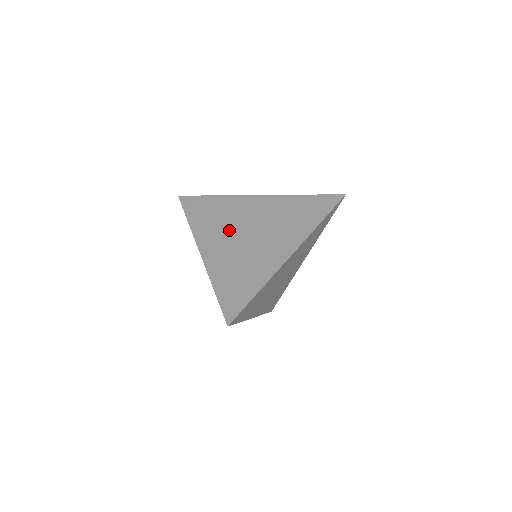
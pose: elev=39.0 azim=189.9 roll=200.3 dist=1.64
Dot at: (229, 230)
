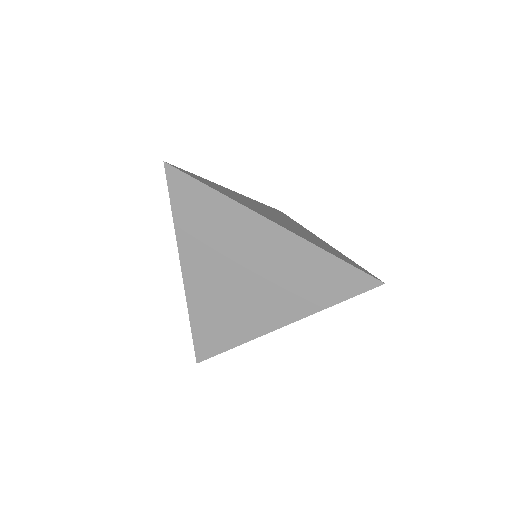
Dot at: (270, 211)
